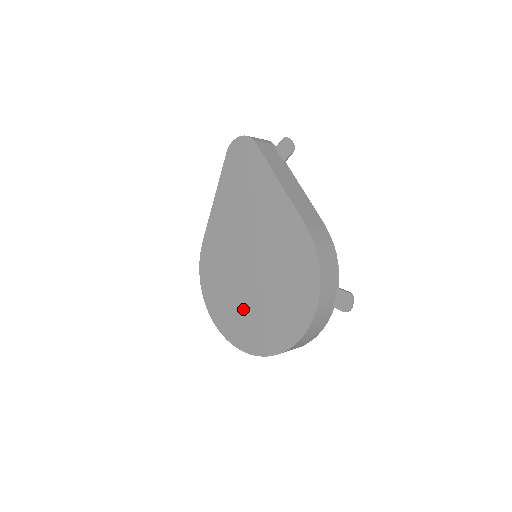
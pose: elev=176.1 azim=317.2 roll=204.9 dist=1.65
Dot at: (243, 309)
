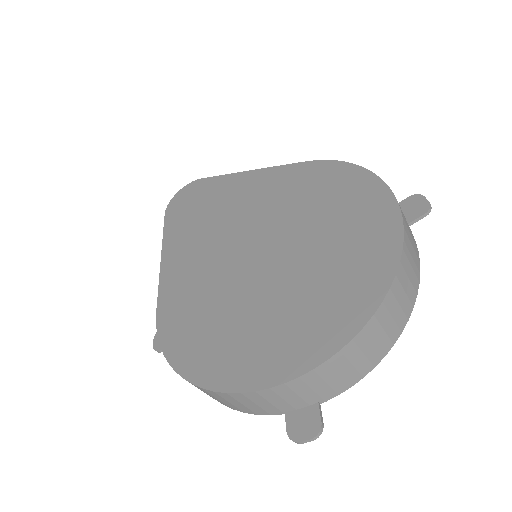
Dot at: (276, 308)
